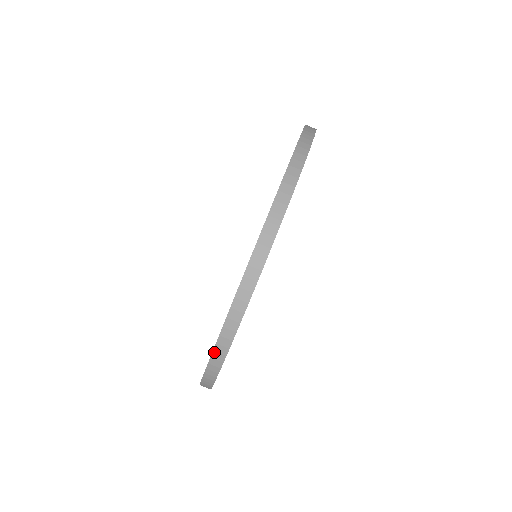
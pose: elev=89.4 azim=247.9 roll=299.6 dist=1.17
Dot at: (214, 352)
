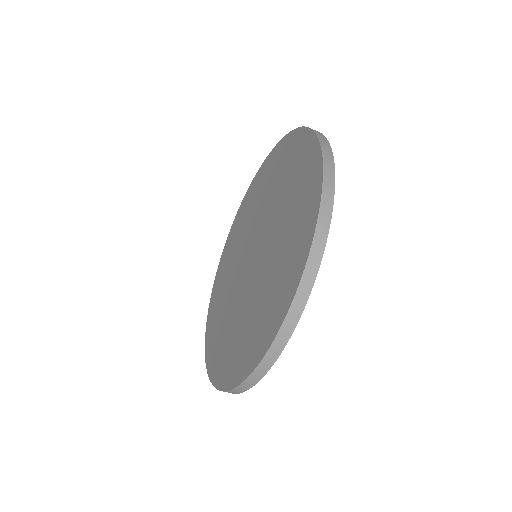
Dot at: (256, 369)
